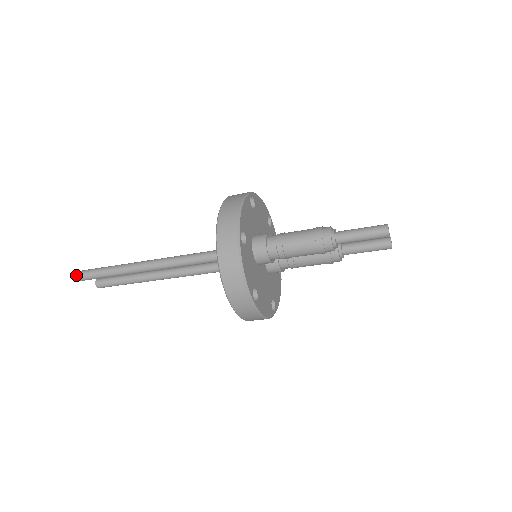
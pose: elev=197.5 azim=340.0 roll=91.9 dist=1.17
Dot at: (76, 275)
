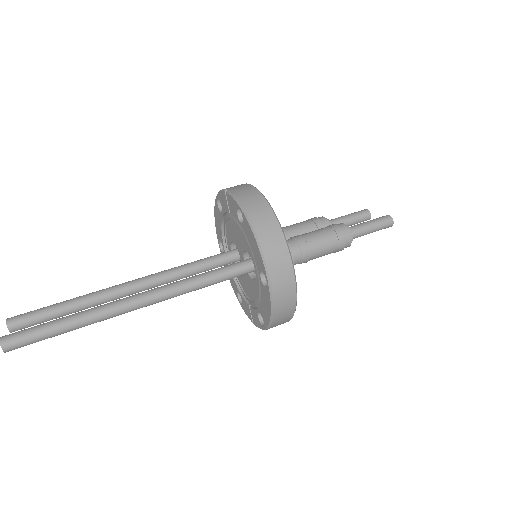
Dot at: (6, 348)
